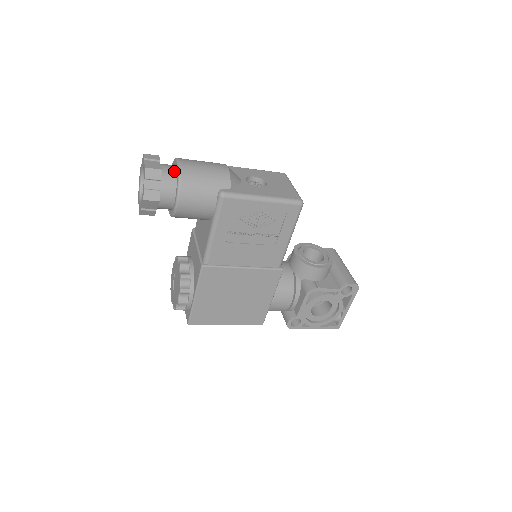
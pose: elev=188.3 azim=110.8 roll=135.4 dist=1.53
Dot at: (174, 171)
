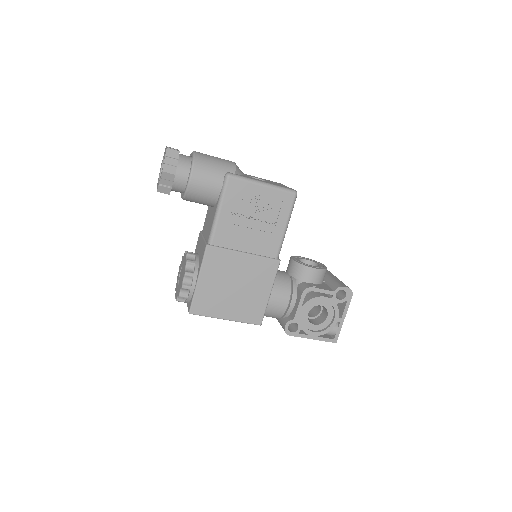
Dot at: (189, 157)
